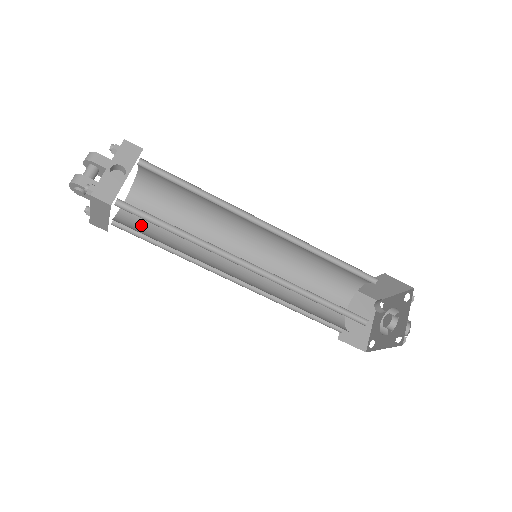
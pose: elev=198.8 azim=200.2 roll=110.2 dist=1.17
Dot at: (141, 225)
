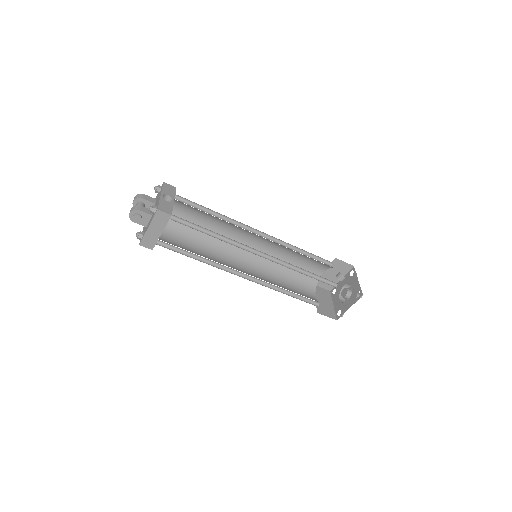
Dot at: (174, 245)
